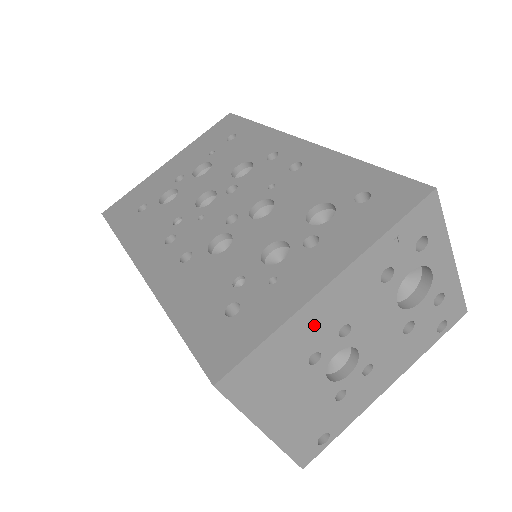
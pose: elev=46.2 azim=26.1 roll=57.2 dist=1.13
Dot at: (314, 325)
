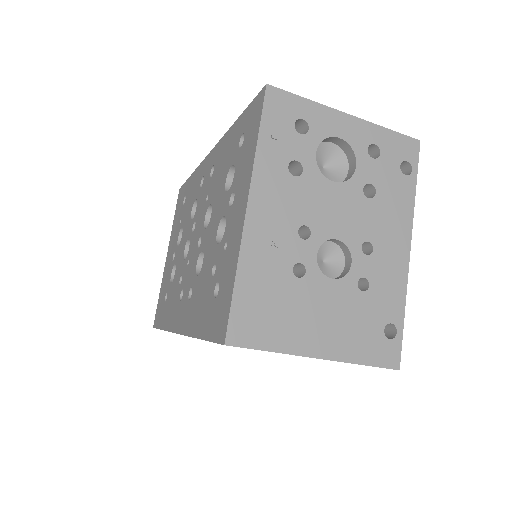
Dot at: (268, 246)
